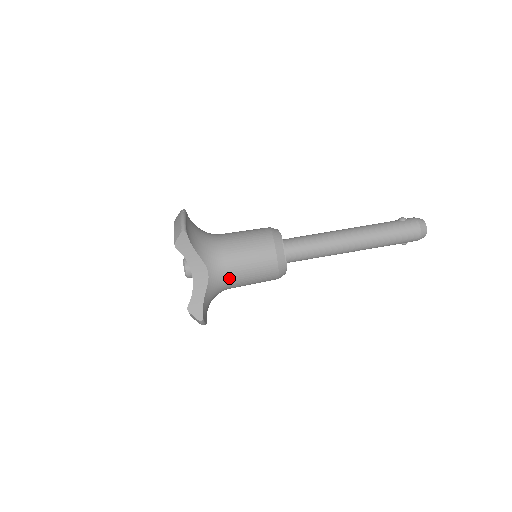
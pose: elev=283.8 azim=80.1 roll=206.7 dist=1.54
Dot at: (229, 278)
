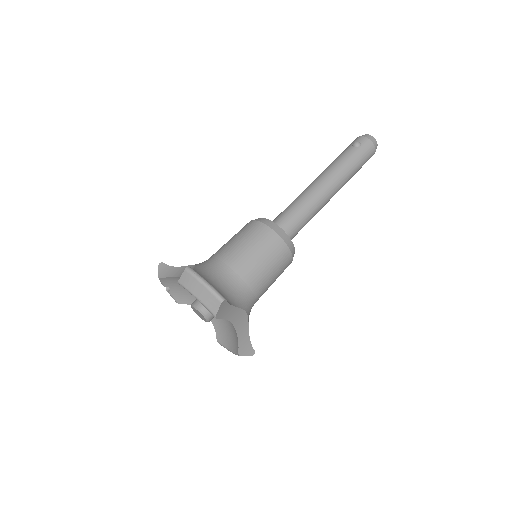
Dot at: (257, 300)
